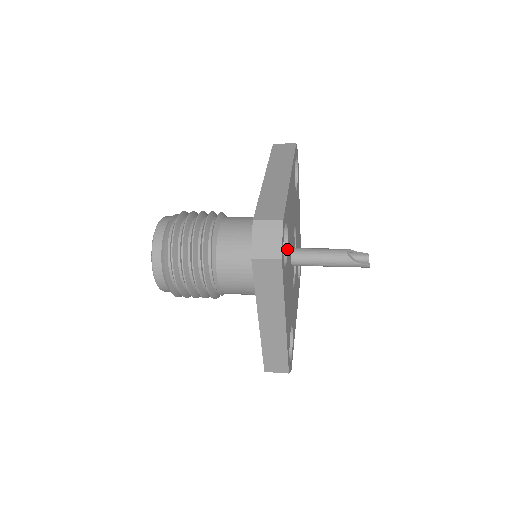
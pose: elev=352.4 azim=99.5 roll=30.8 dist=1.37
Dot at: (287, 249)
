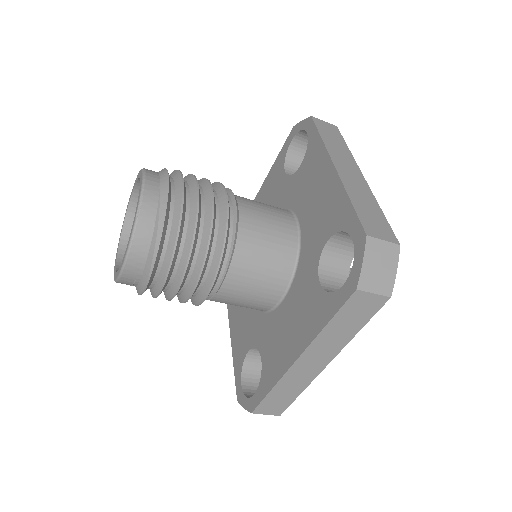
Dot at: occluded
